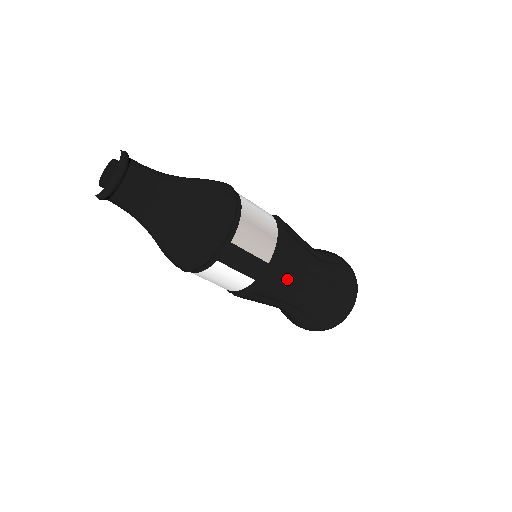
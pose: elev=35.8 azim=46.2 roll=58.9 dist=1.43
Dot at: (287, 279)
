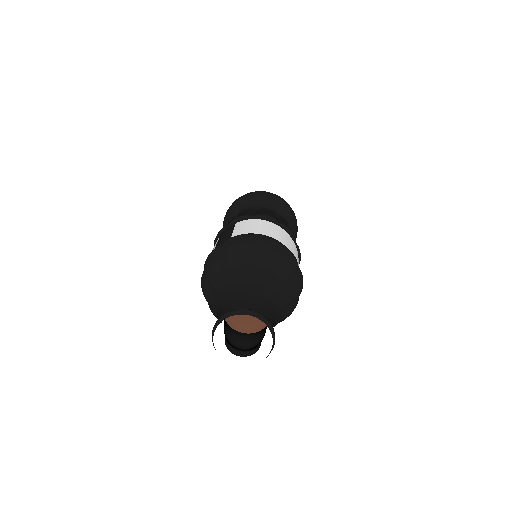
Dot at: occluded
